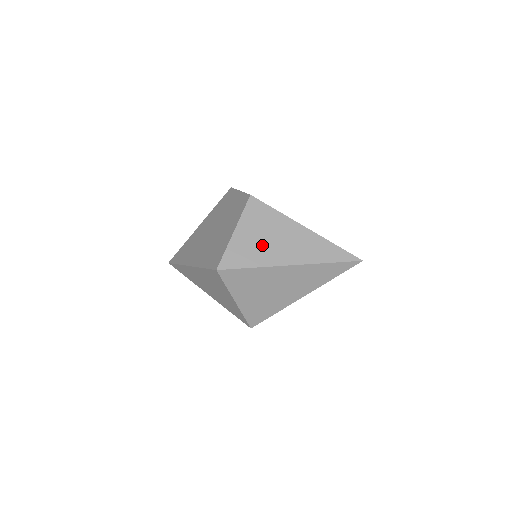
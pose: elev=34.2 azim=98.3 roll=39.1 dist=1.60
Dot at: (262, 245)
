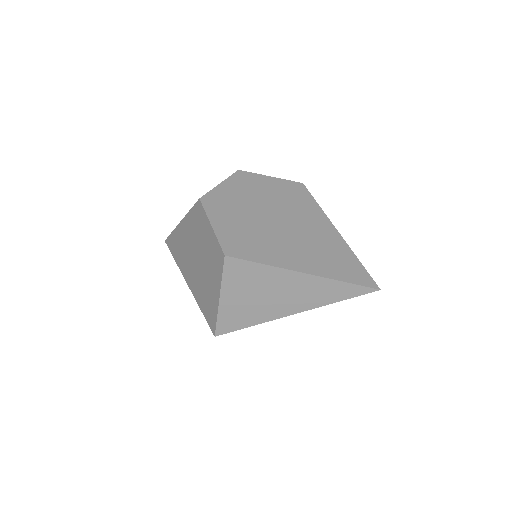
Dot at: (256, 304)
